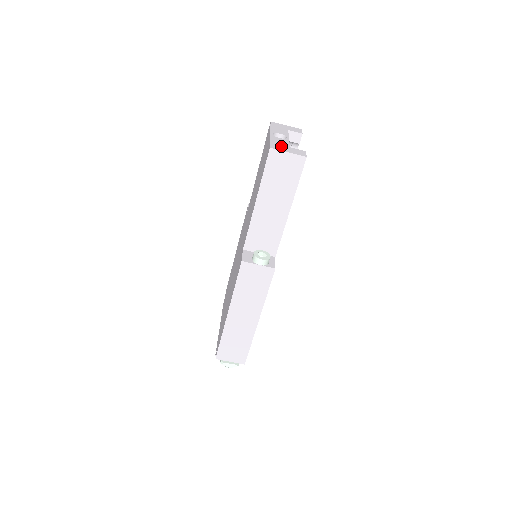
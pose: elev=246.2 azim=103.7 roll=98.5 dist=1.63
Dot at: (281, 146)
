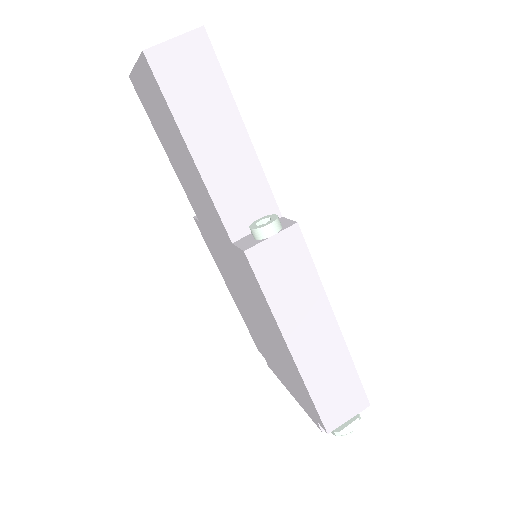
Dot at: occluded
